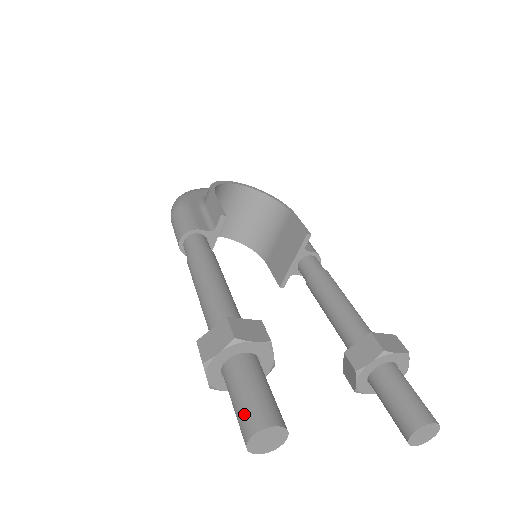
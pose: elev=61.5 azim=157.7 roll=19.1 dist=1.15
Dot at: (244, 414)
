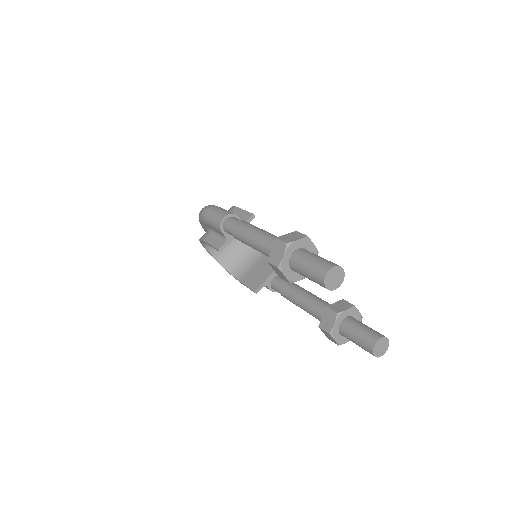
Dot at: (322, 262)
